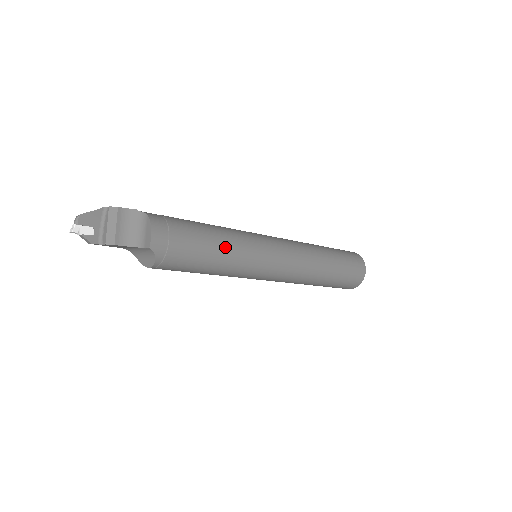
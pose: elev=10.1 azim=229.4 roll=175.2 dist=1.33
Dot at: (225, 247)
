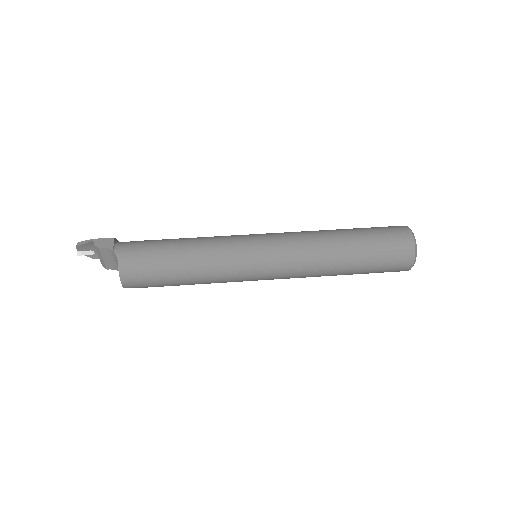
Dot at: (198, 278)
